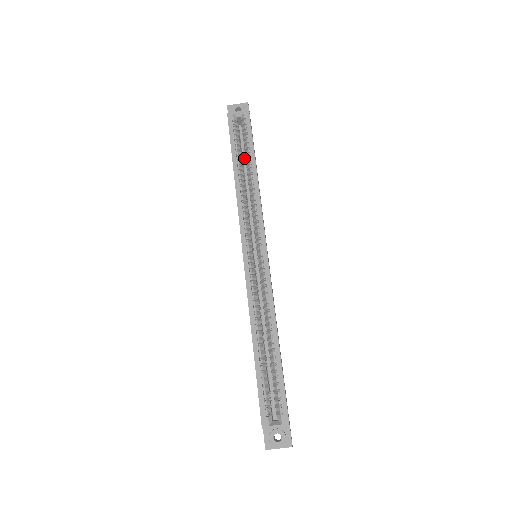
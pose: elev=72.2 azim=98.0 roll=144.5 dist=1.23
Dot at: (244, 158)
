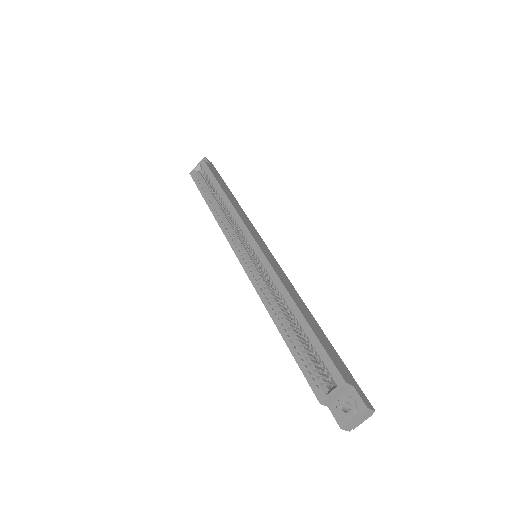
Dot at: occluded
